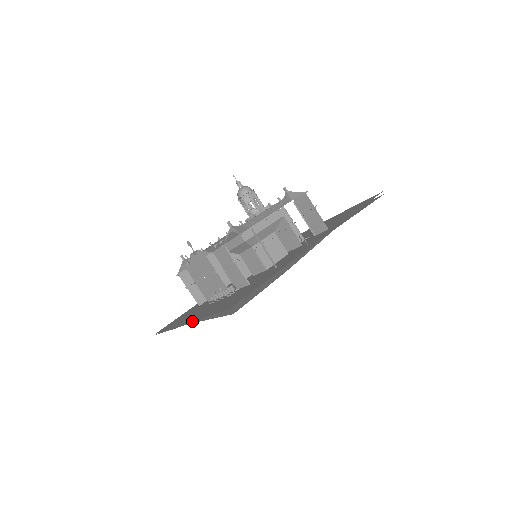
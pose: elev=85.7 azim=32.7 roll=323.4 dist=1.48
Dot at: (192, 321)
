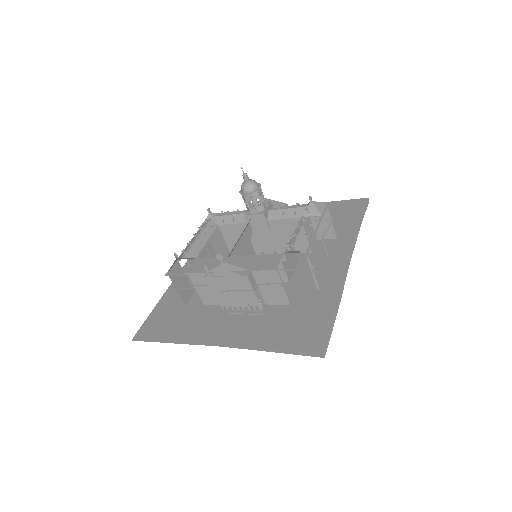
Dot at: (226, 343)
